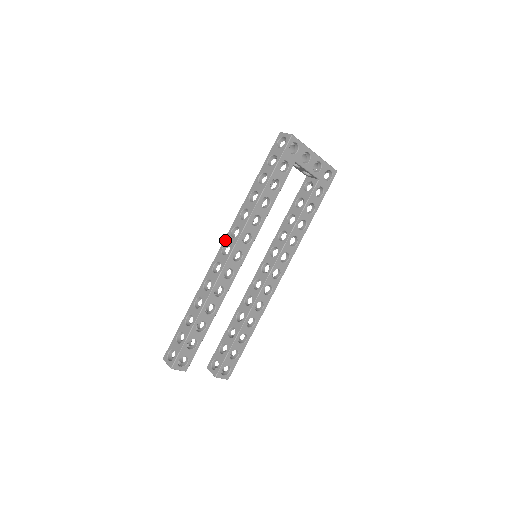
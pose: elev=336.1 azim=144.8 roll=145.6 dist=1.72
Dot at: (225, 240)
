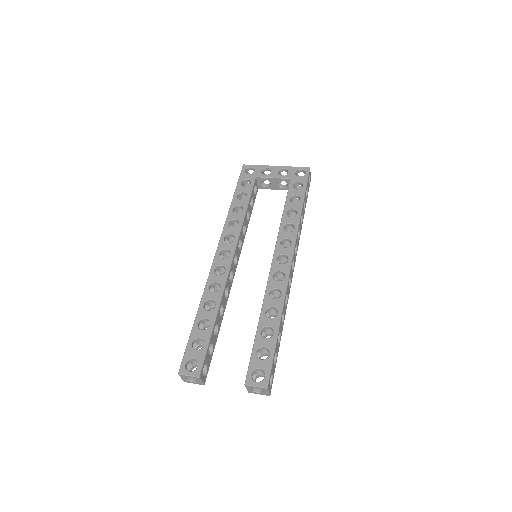
Dot at: occluded
